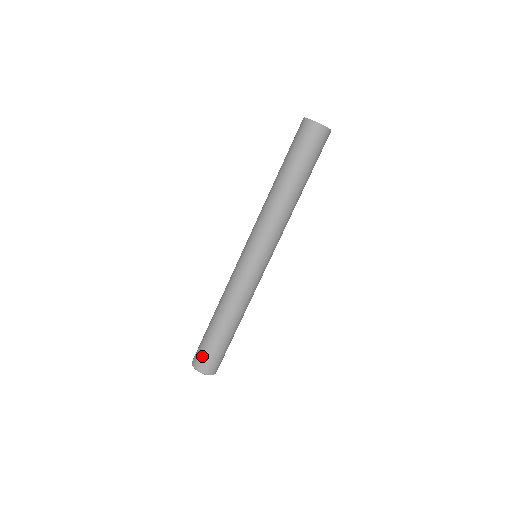
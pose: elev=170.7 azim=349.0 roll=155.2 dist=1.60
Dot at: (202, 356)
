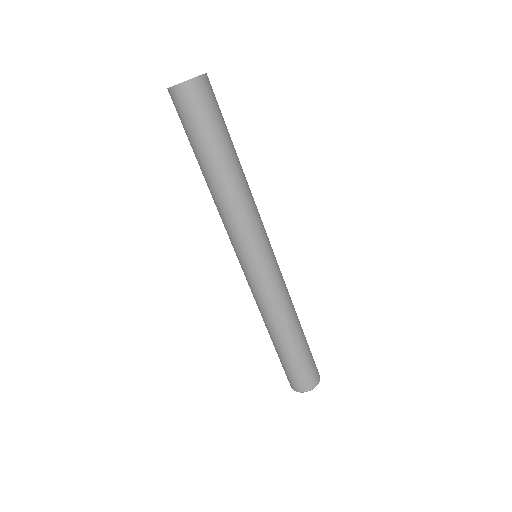
Dot at: (307, 375)
